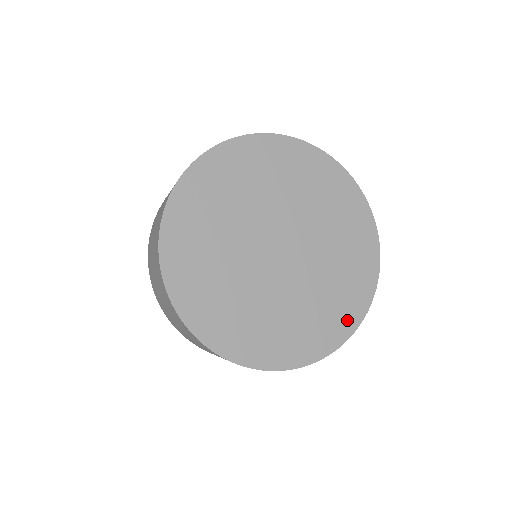
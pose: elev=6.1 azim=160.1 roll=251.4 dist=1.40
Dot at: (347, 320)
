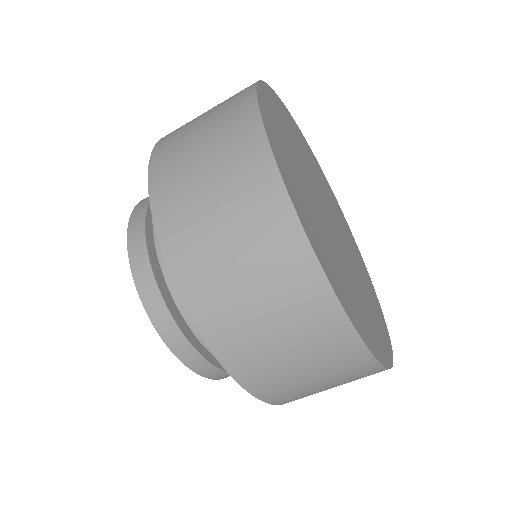
Dot at: (380, 312)
